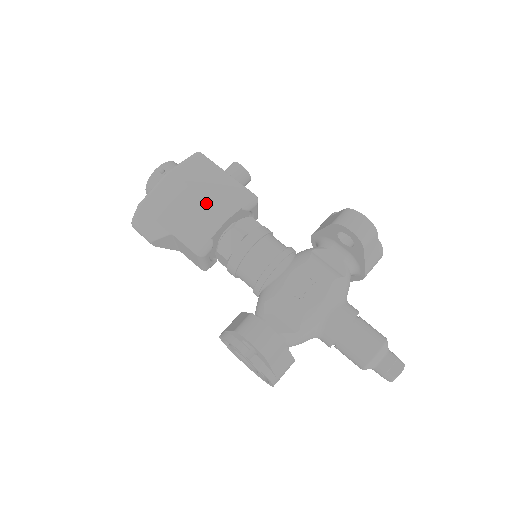
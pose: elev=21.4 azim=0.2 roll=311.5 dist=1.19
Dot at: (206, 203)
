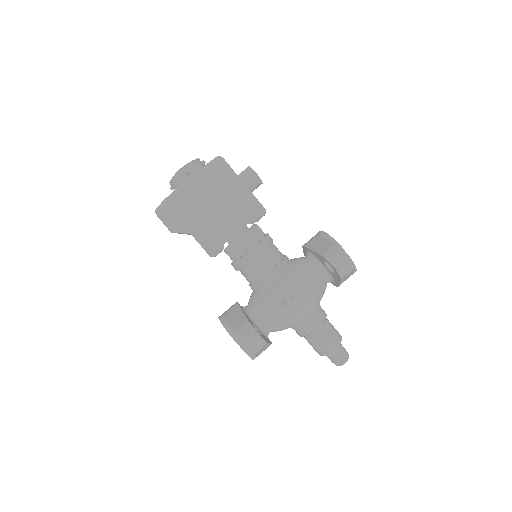
Dot at: (223, 213)
